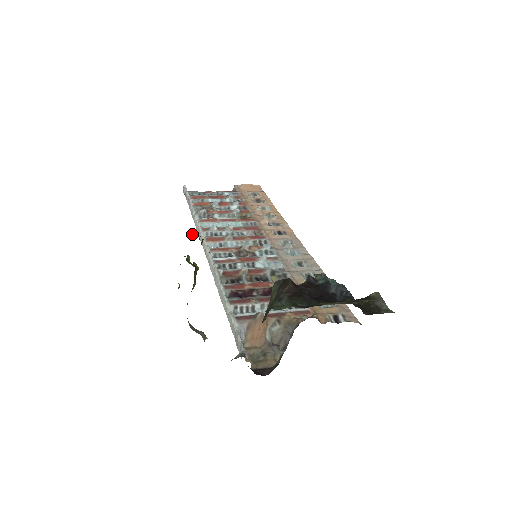
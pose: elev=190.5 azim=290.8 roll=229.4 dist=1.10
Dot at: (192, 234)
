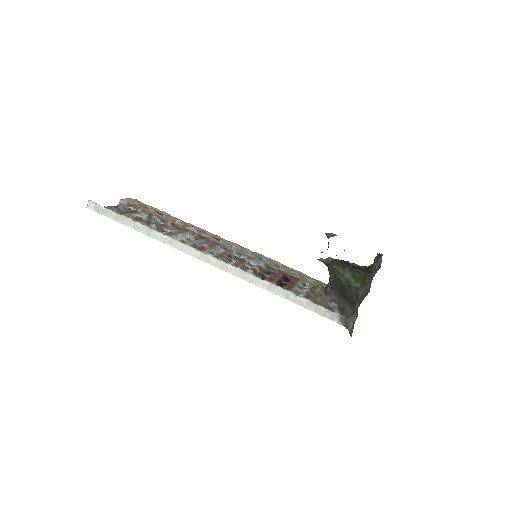
Dot at: (336, 235)
